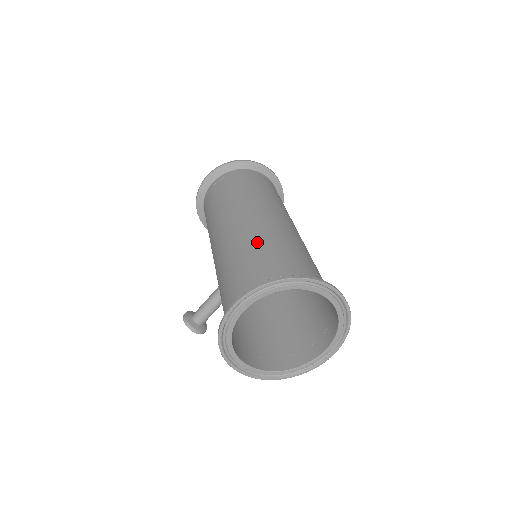
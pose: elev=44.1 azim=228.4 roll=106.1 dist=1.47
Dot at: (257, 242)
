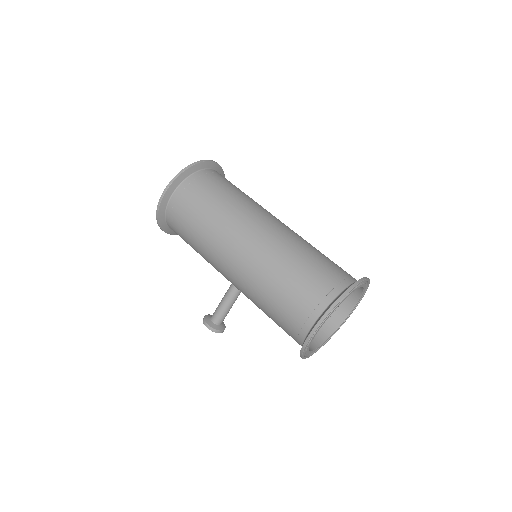
Dot at: (286, 262)
